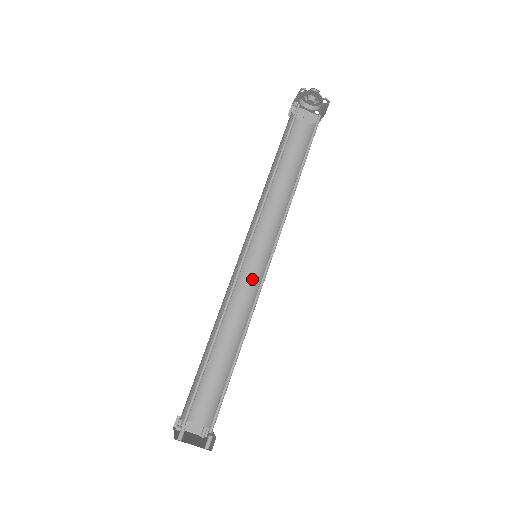
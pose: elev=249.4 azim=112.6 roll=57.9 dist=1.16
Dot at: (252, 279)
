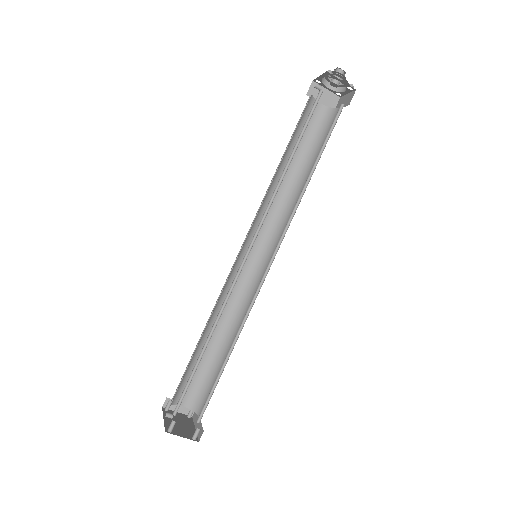
Dot at: (249, 275)
